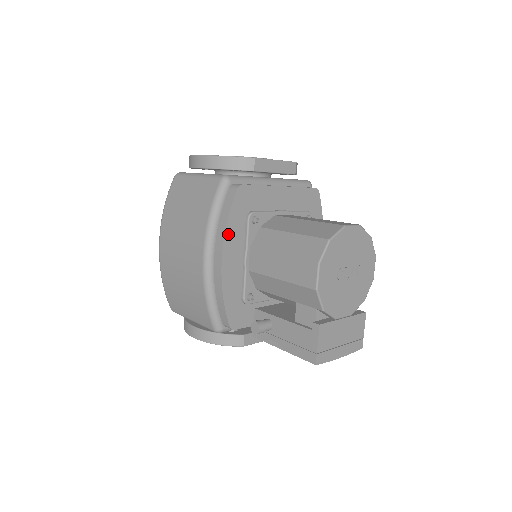
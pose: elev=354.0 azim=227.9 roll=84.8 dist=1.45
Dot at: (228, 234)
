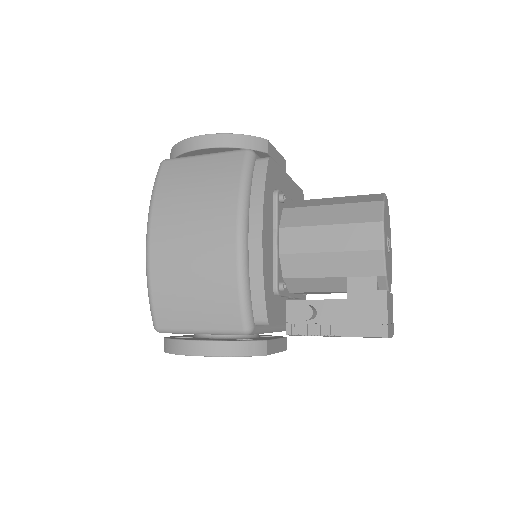
Dot at: (265, 206)
